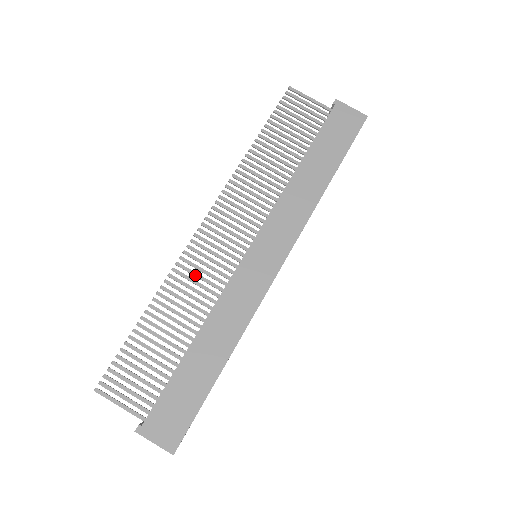
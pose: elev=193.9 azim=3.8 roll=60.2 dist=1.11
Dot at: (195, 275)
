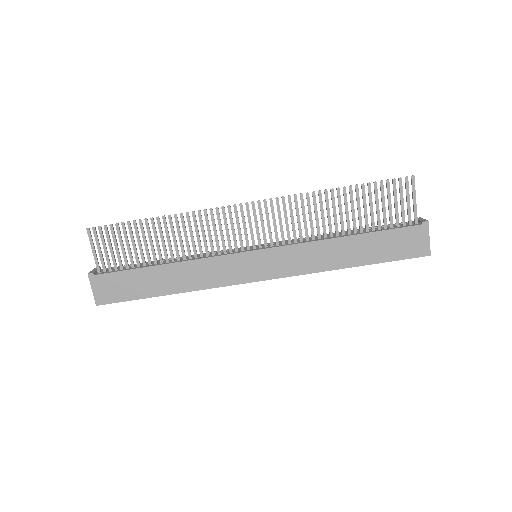
Dot at: (208, 229)
